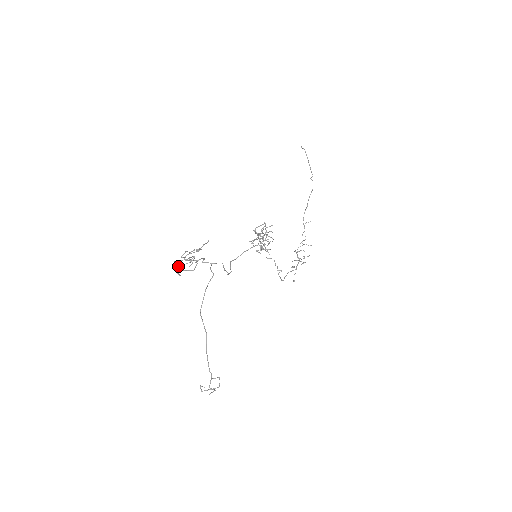
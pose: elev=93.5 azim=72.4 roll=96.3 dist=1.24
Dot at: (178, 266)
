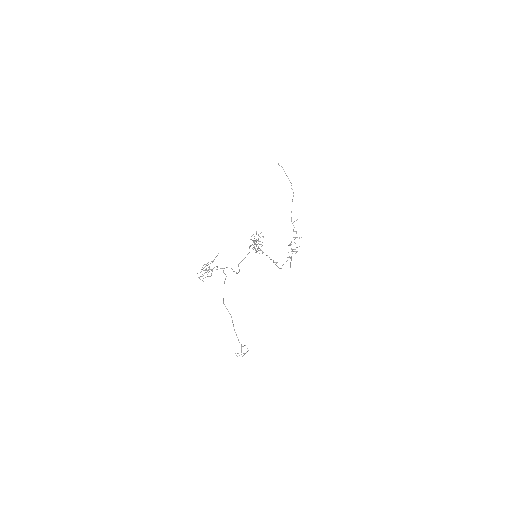
Dot at: occluded
